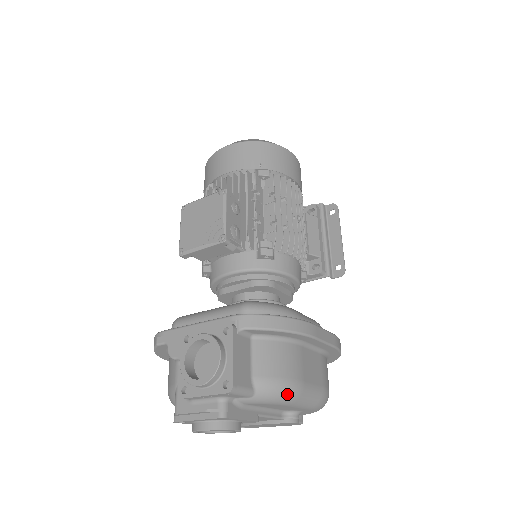
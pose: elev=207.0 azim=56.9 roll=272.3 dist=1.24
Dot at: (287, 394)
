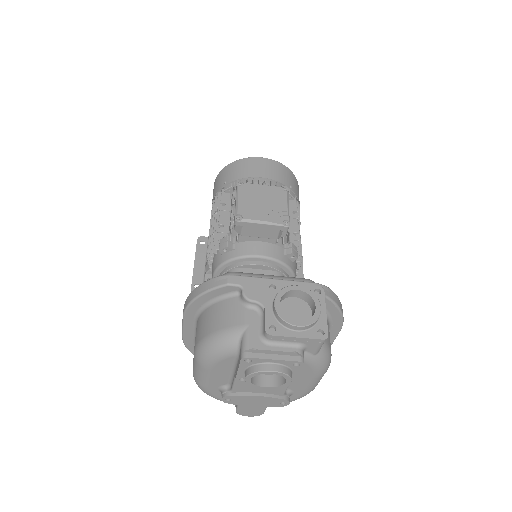
Dot at: (327, 365)
